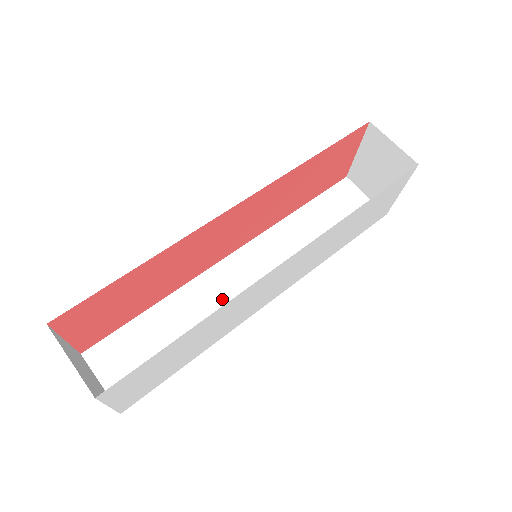
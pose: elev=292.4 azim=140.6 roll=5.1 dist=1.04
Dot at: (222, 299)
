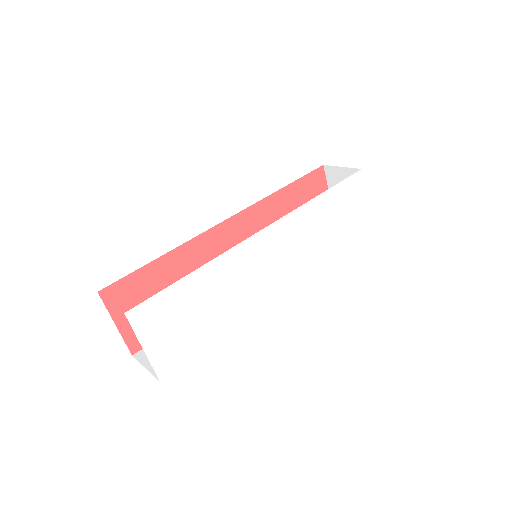
Dot at: occluded
